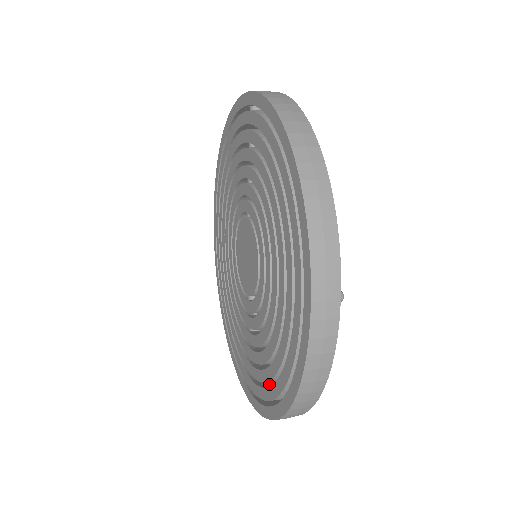
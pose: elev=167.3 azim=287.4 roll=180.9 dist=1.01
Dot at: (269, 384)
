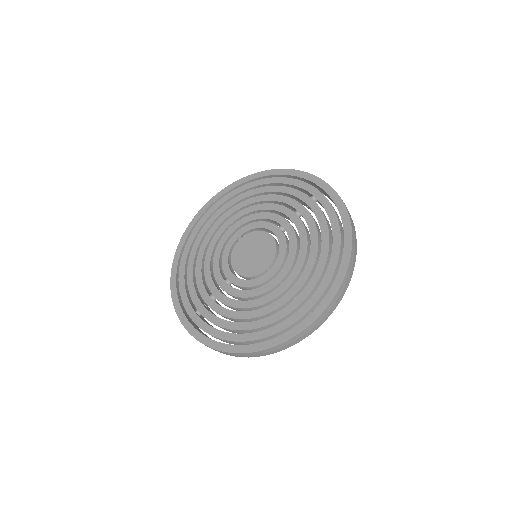
Dot at: occluded
